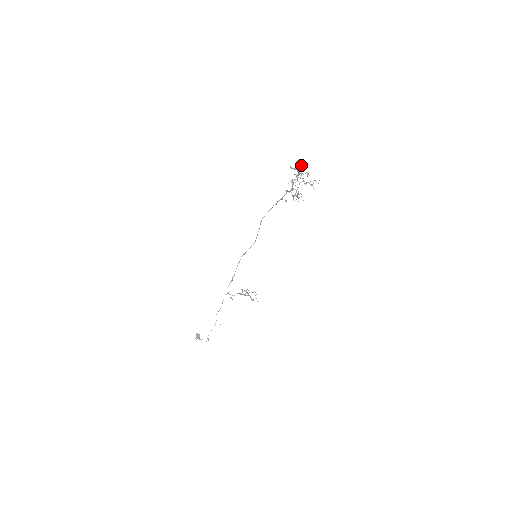
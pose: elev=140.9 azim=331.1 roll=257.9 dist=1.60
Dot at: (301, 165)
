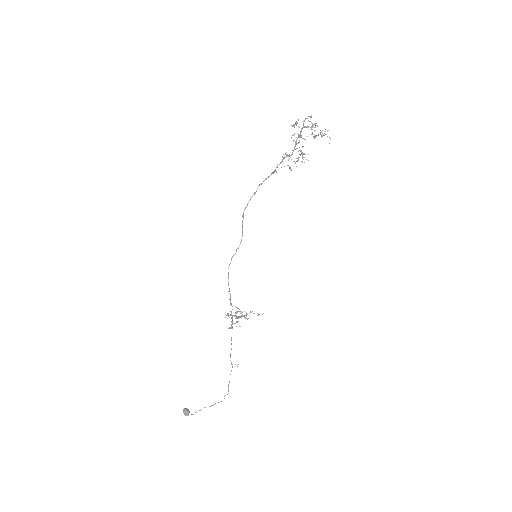
Dot at: (308, 116)
